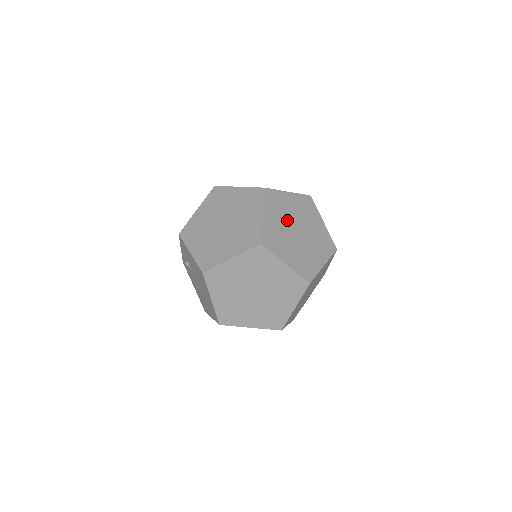
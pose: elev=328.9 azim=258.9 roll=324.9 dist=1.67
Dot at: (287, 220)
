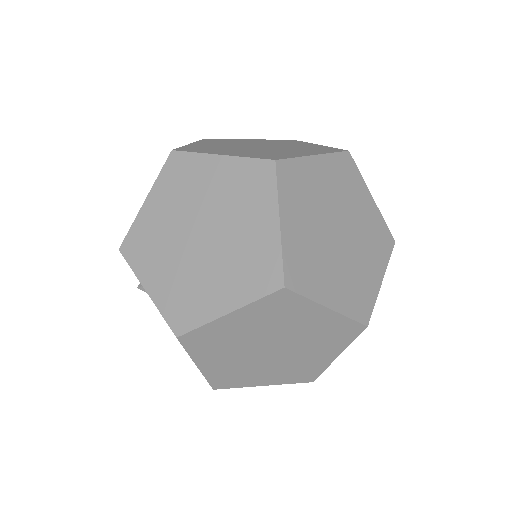
Dot at: (320, 216)
